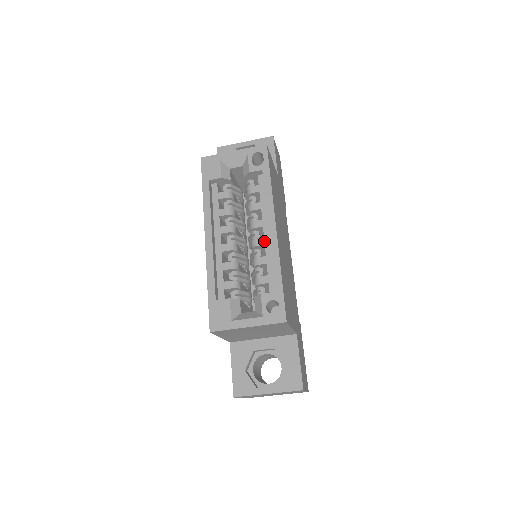
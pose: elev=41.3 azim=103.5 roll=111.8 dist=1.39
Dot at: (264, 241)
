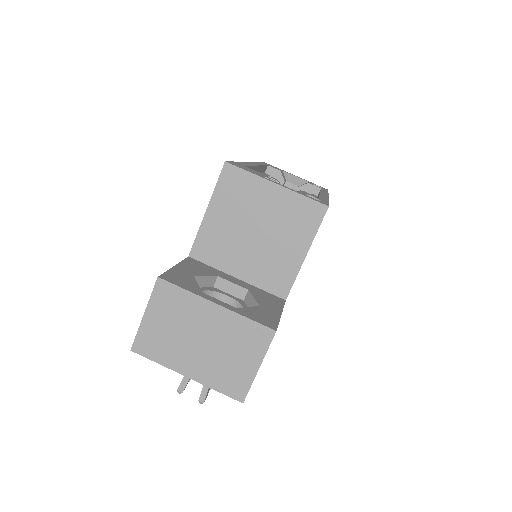
Dot at: occluded
